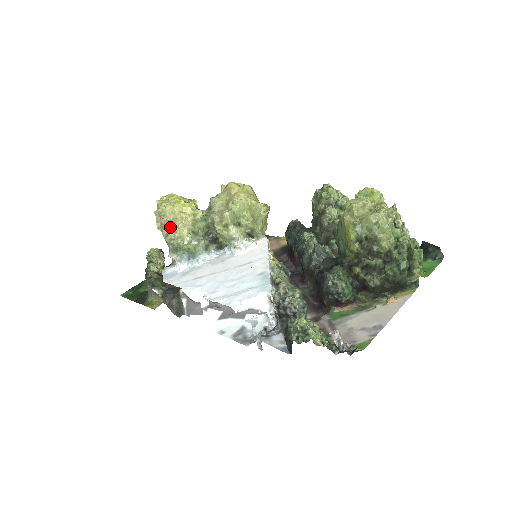
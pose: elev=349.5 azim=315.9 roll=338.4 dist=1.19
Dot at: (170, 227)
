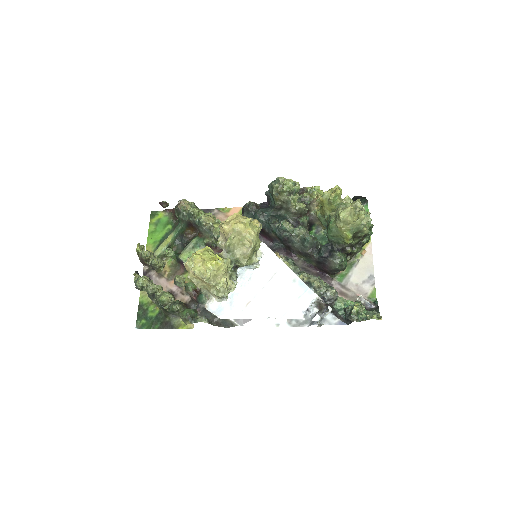
Dot at: (220, 287)
